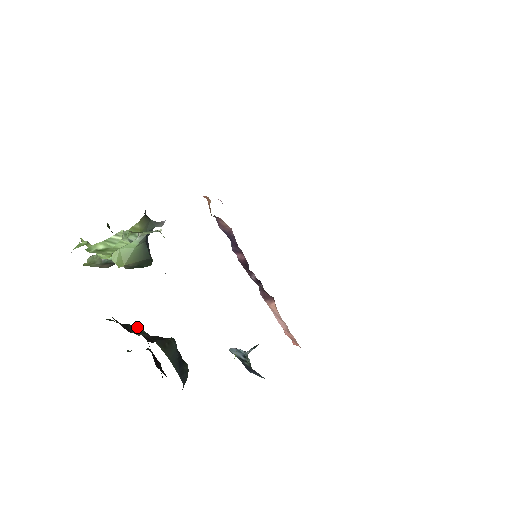
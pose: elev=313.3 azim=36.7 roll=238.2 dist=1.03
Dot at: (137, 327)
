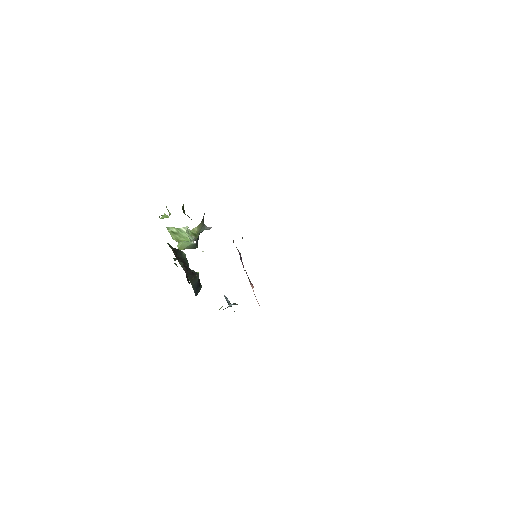
Dot at: (183, 253)
